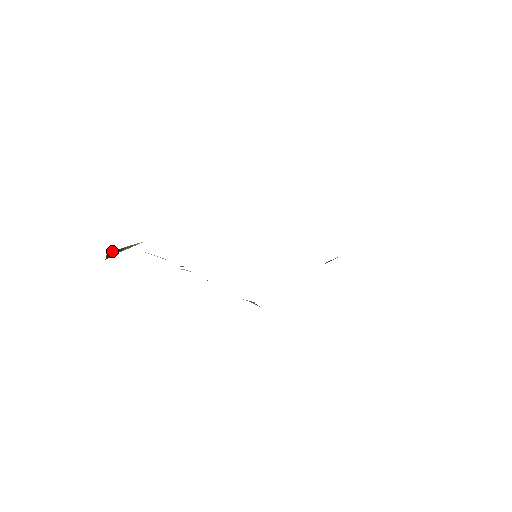
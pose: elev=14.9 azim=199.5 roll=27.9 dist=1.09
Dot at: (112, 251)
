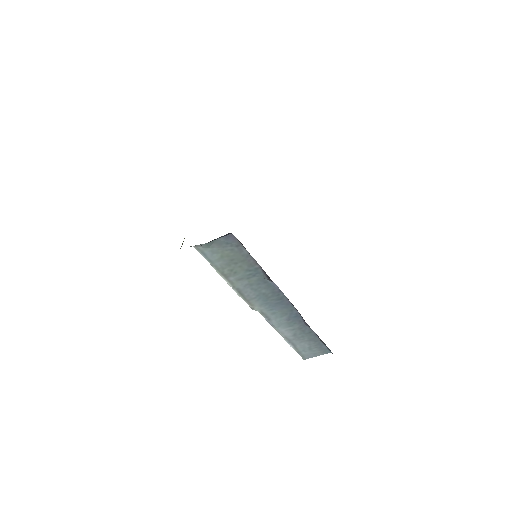
Dot at: (180, 248)
